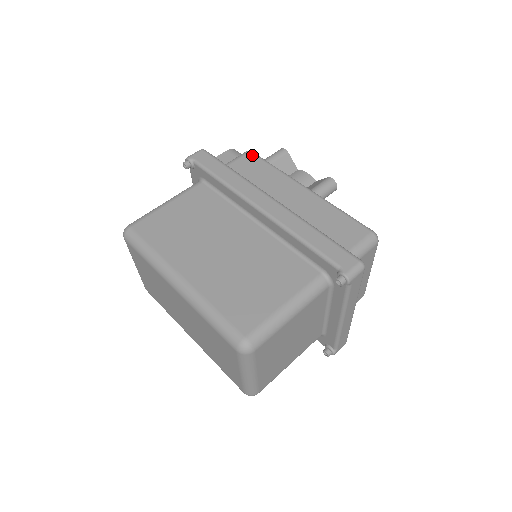
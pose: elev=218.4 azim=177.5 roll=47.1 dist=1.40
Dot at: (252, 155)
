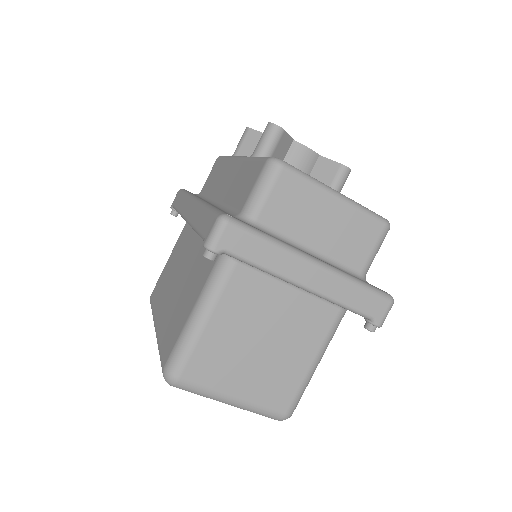
Dot at: (217, 161)
